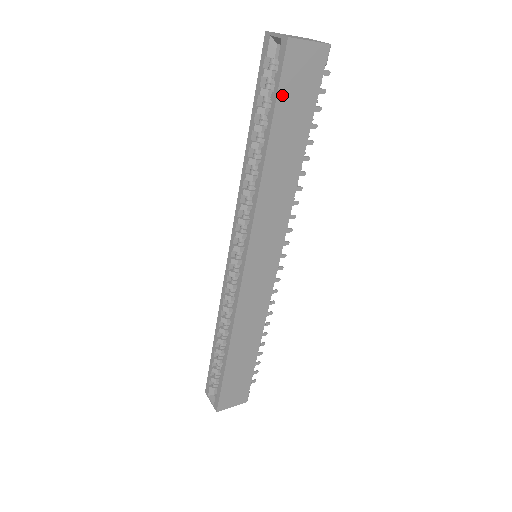
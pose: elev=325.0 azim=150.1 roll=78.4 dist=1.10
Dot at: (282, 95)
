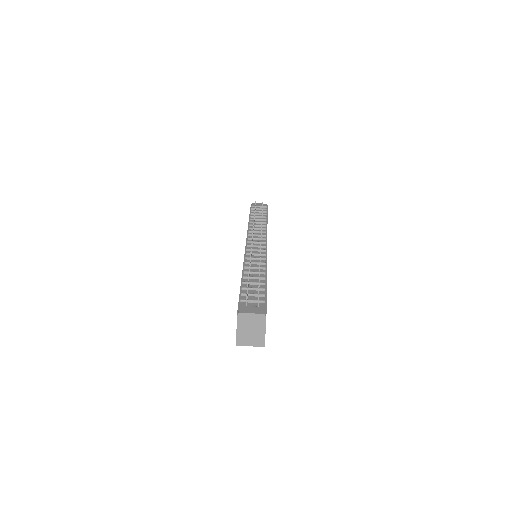
Dot at: occluded
